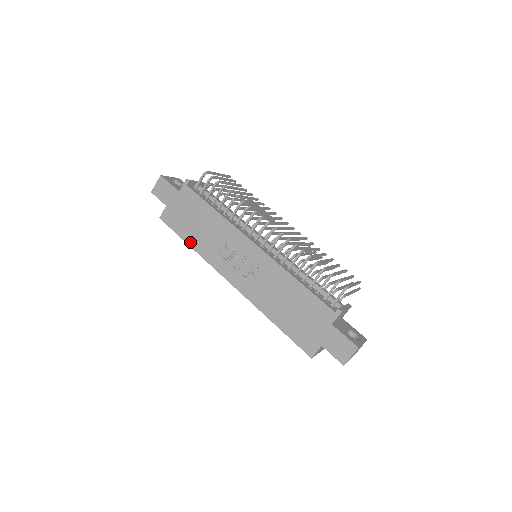
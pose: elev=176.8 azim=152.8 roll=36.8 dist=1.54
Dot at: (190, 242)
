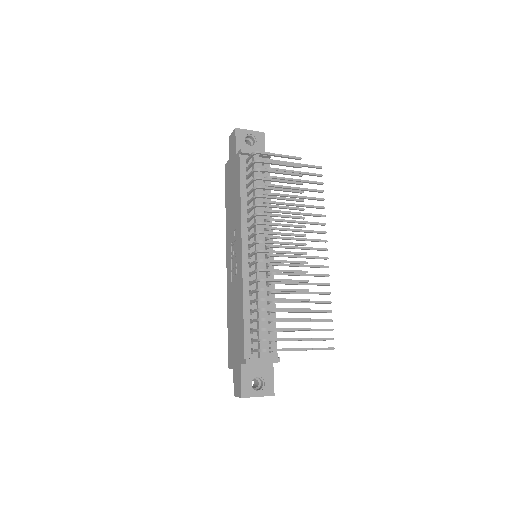
Dot at: (226, 205)
